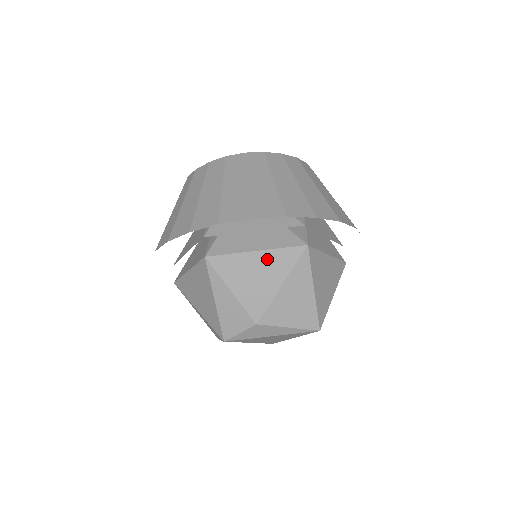
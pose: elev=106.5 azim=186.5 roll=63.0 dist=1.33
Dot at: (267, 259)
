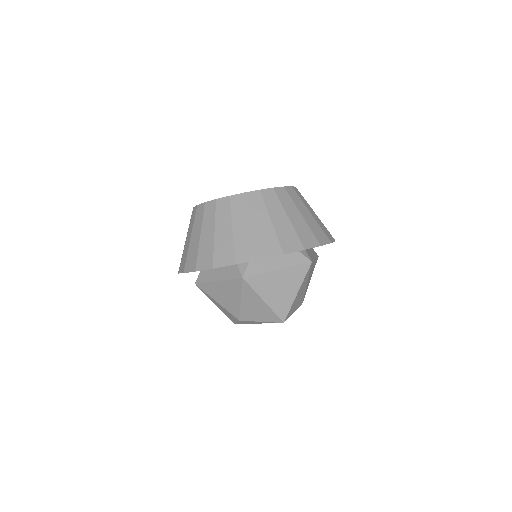
Dot at: (225, 286)
